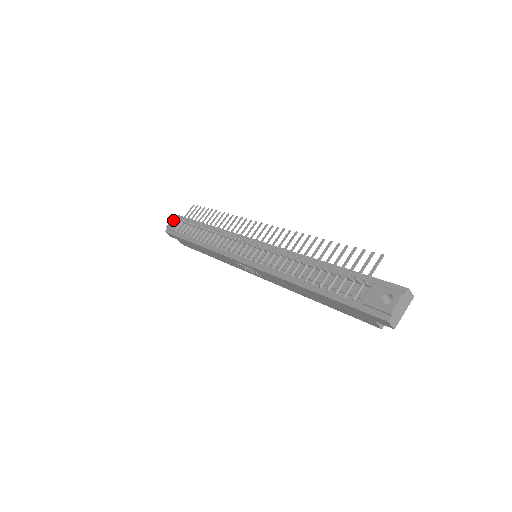
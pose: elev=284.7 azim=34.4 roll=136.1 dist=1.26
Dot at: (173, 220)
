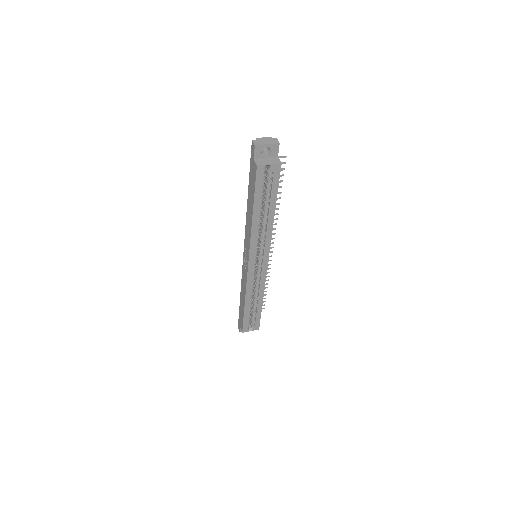
Dot at: occluded
